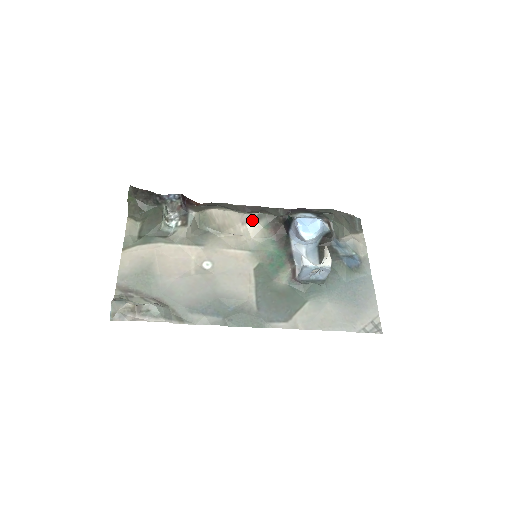
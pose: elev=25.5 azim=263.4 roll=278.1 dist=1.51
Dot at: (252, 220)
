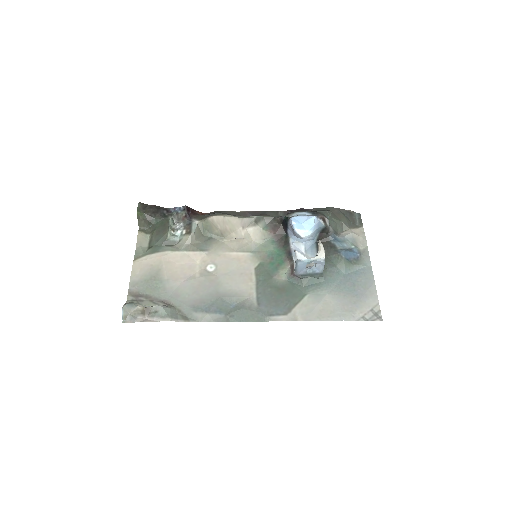
Dot at: (251, 223)
